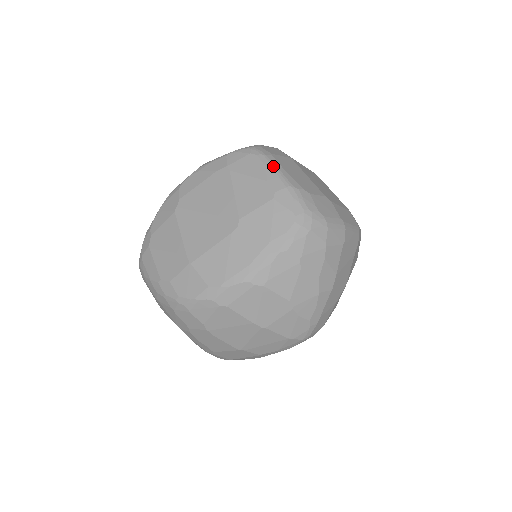
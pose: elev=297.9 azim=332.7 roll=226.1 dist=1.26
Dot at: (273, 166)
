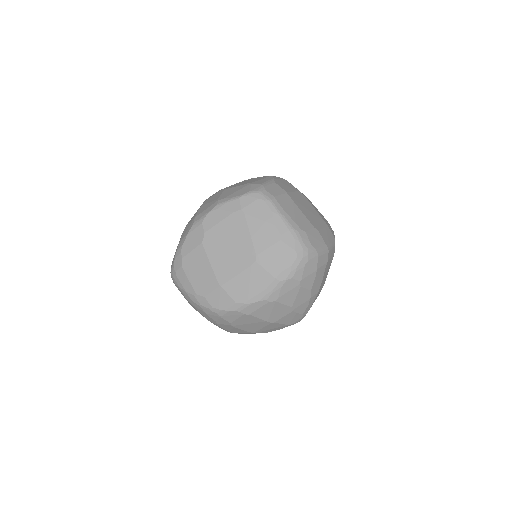
Dot at: (278, 211)
